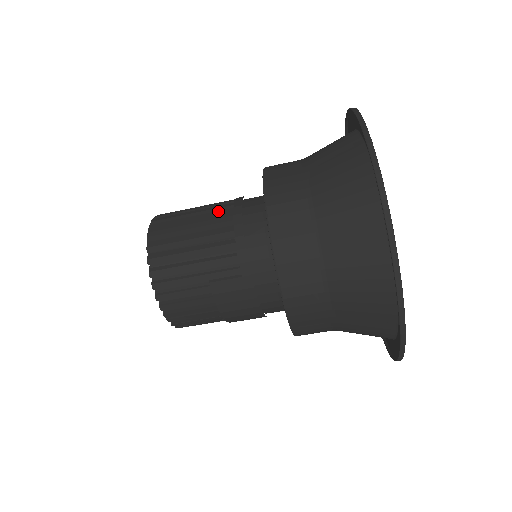
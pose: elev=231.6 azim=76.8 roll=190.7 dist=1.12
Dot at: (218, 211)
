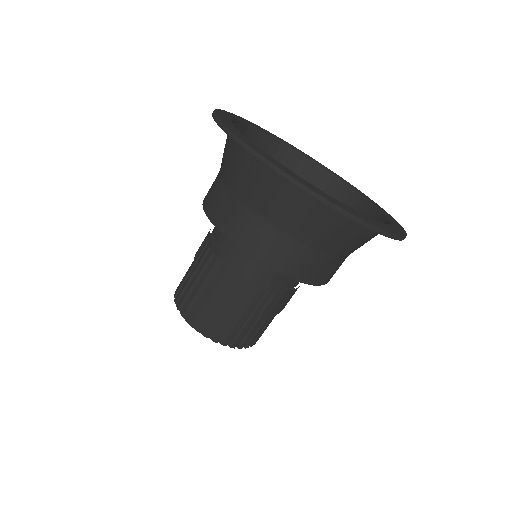
Dot at: (215, 273)
